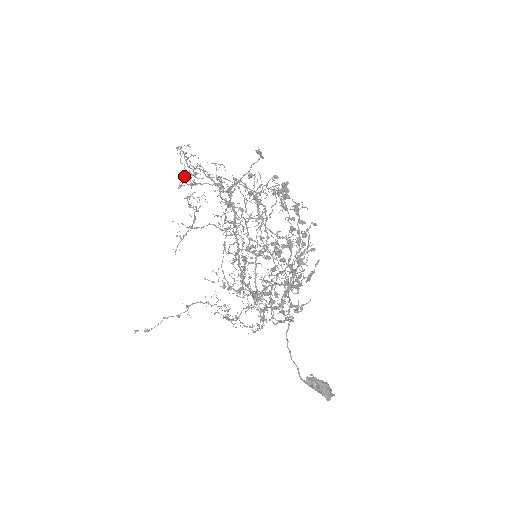
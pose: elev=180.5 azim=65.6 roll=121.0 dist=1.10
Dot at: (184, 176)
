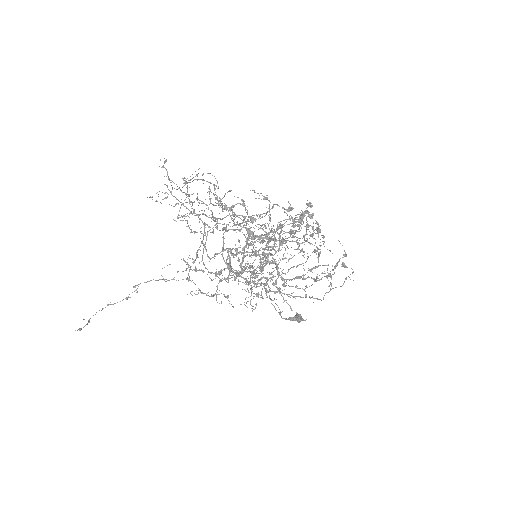
Dot at: occluded
